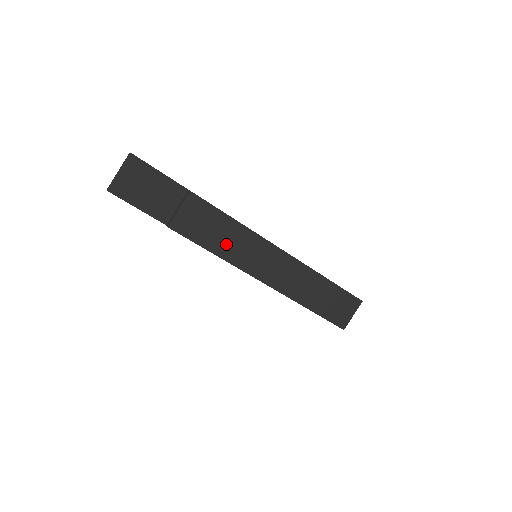
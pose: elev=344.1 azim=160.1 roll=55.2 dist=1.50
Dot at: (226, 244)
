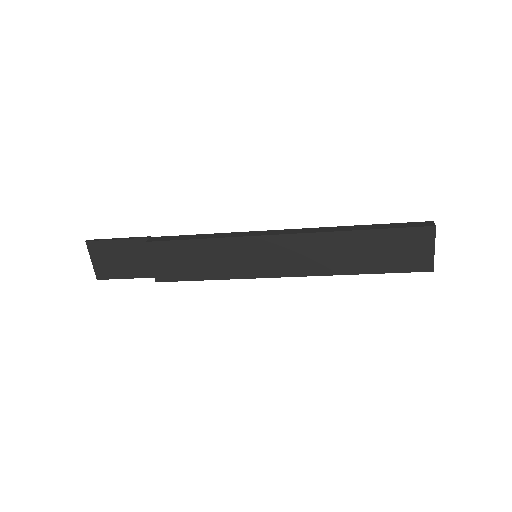
Dot at: (215, 265)
